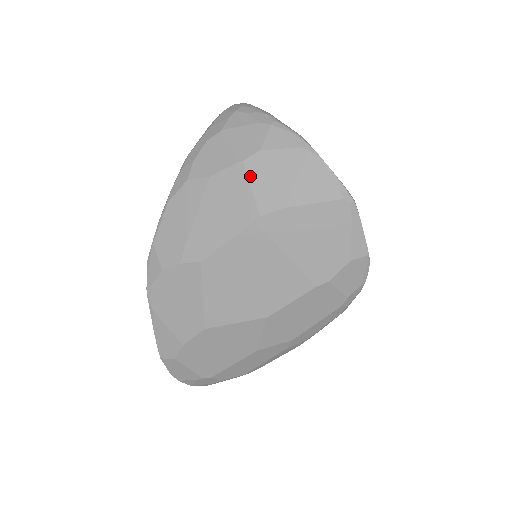
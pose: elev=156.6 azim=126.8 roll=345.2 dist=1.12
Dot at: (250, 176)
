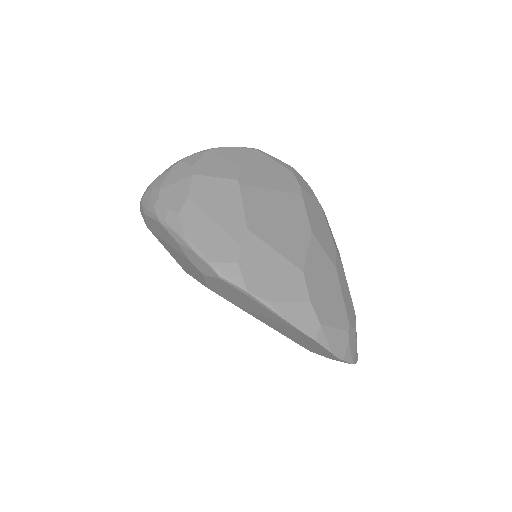
Dot at: (206, 175)
